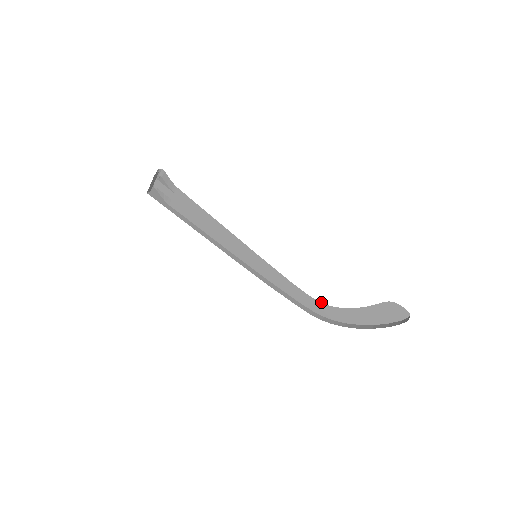
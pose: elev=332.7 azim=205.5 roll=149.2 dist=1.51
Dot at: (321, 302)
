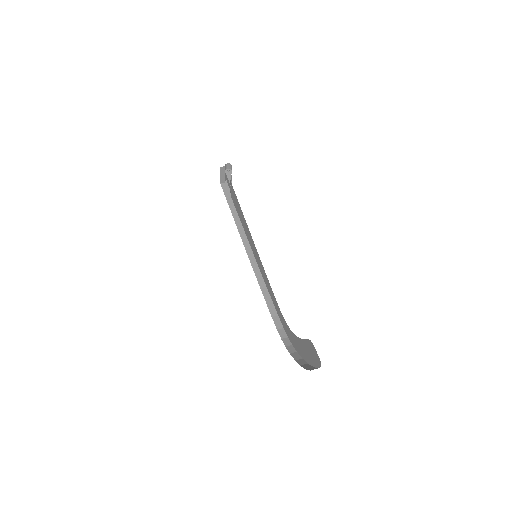
Dot at: occluded
